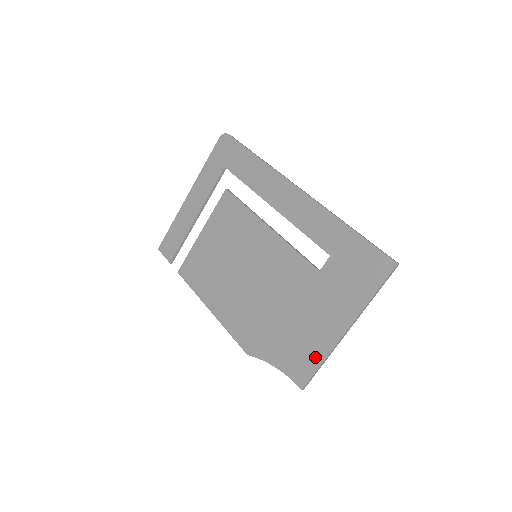
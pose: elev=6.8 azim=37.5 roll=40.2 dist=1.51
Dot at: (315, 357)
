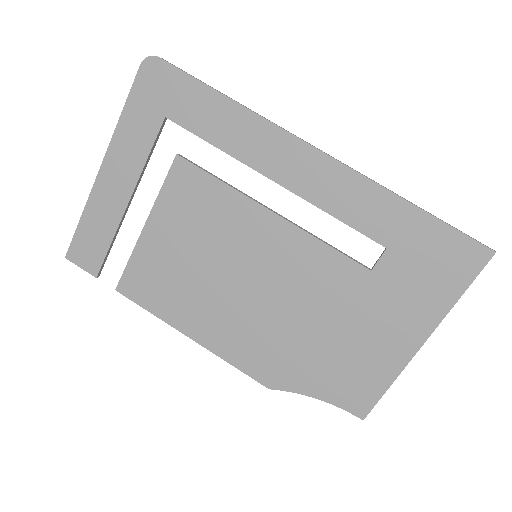
Dot at: (378, 380)
